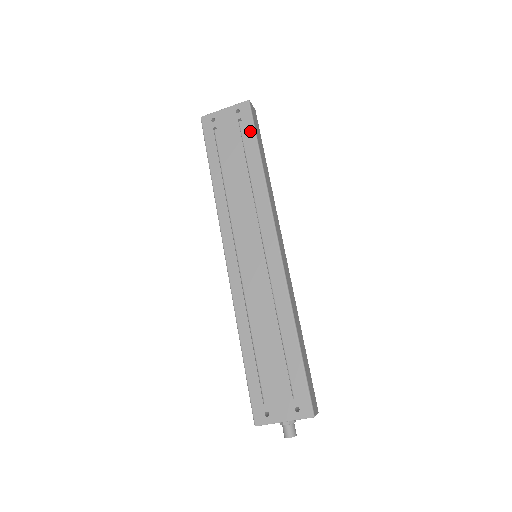
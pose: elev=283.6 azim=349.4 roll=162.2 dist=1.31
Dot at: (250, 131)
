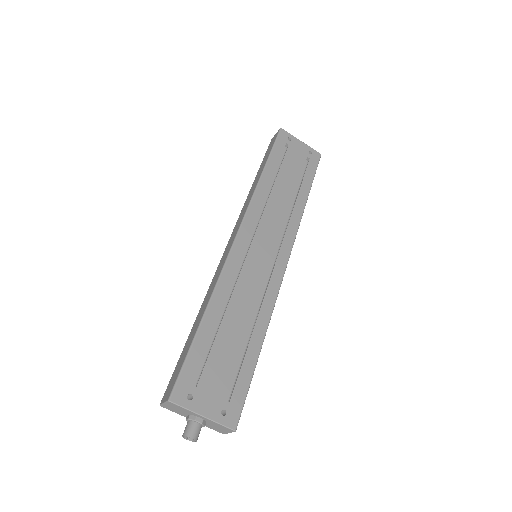
Dot at: (311, 172)
